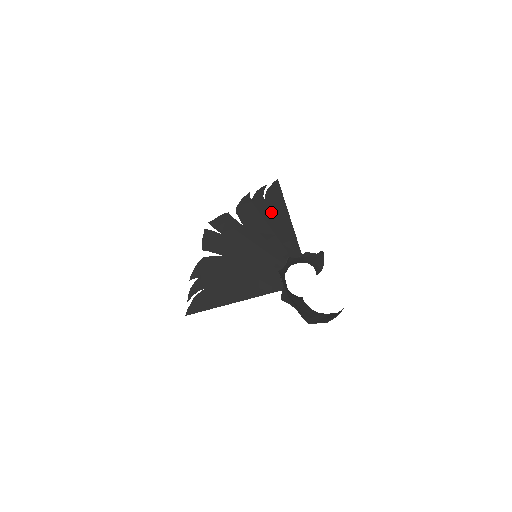
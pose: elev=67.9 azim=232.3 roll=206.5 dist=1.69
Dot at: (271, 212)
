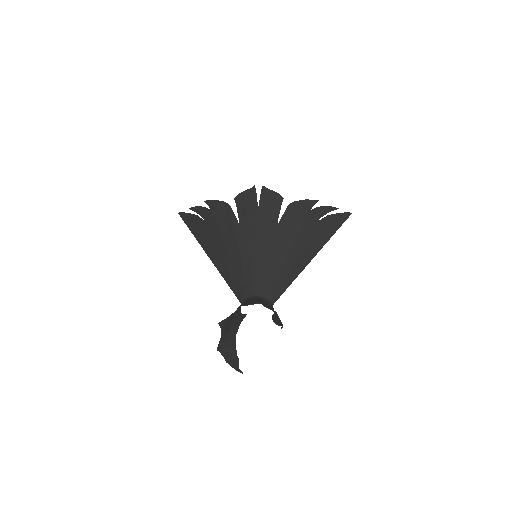
Dot at: (308, 239)
